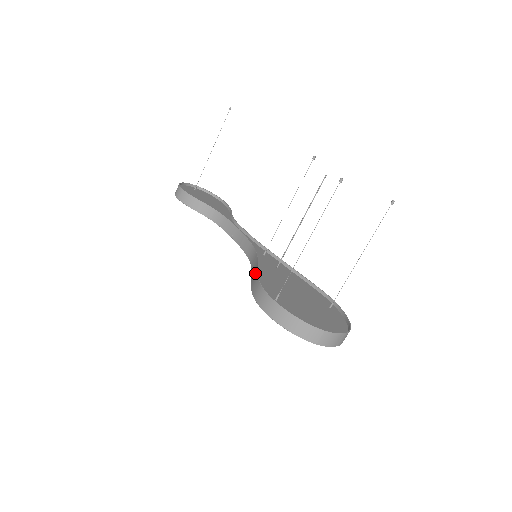
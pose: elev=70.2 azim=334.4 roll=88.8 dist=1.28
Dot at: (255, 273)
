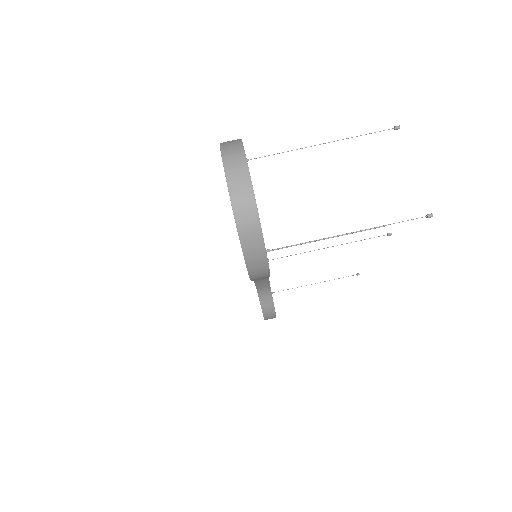
Dot at: occluded
